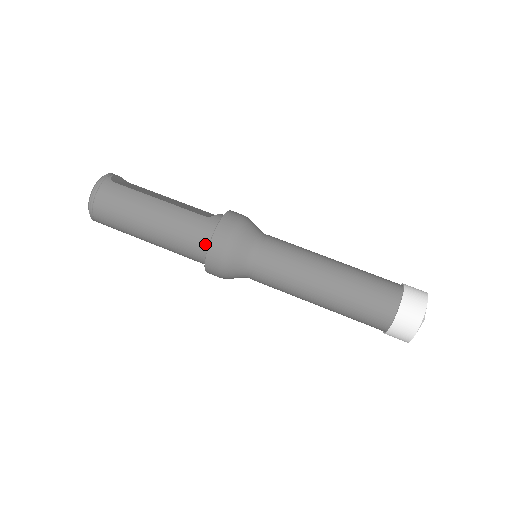
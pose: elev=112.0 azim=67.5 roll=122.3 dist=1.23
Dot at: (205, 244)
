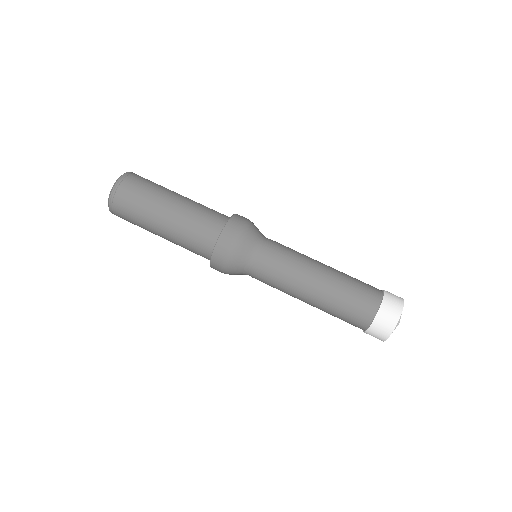
Dot at: (219, 228)
